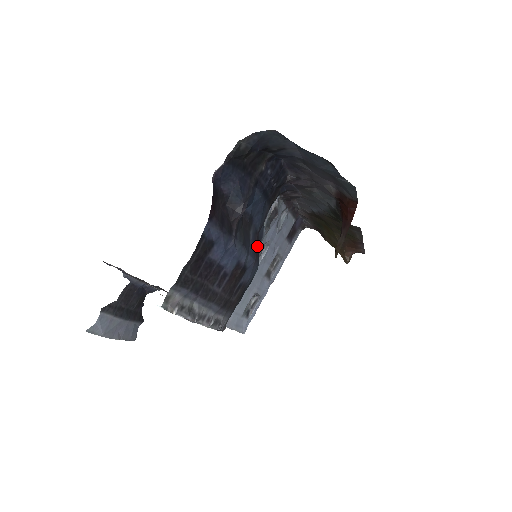
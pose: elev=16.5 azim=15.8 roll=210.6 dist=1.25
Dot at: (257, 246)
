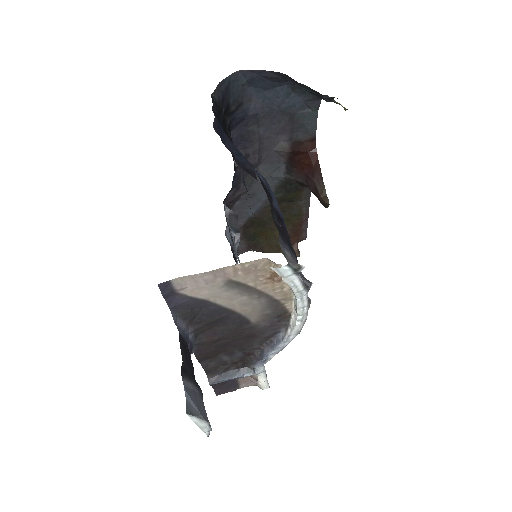
Dot at: occluded
